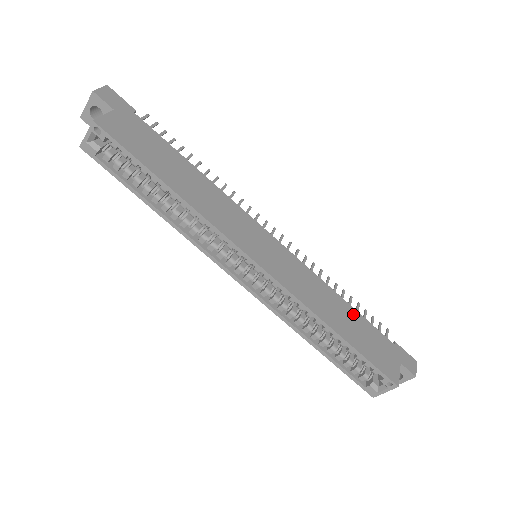
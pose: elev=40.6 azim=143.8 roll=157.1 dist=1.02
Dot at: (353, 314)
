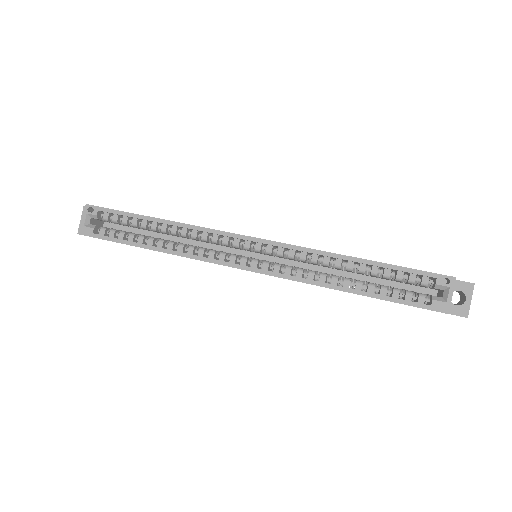
Dot at: occluded
